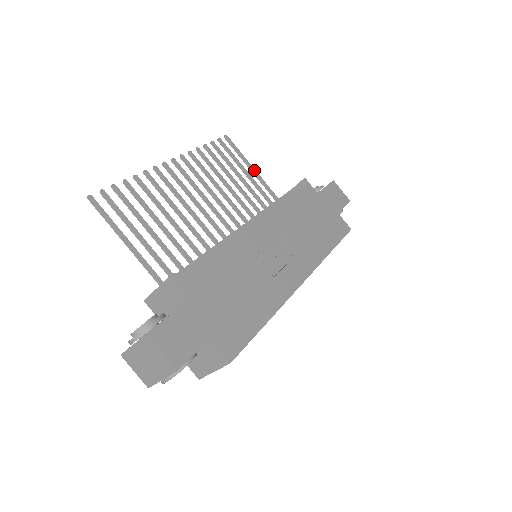
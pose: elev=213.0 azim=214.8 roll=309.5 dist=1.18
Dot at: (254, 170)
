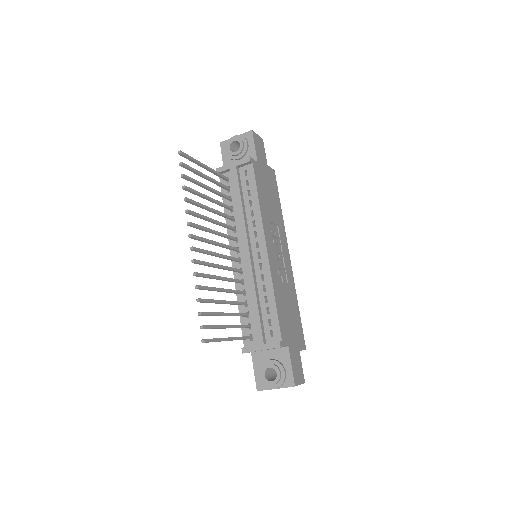
Dot at: (207, 167)
